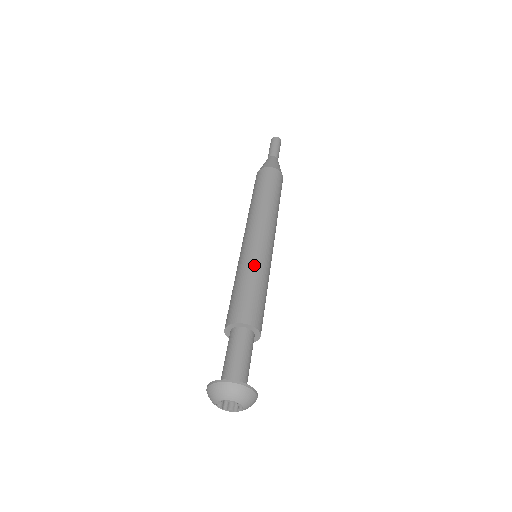
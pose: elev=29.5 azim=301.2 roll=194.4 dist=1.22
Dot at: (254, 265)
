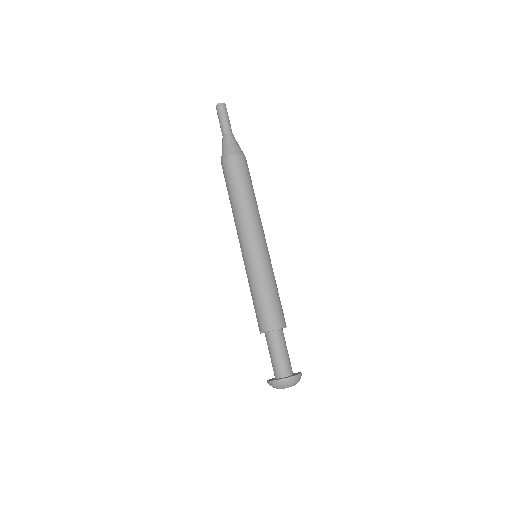
Dot at: (259, 275)
